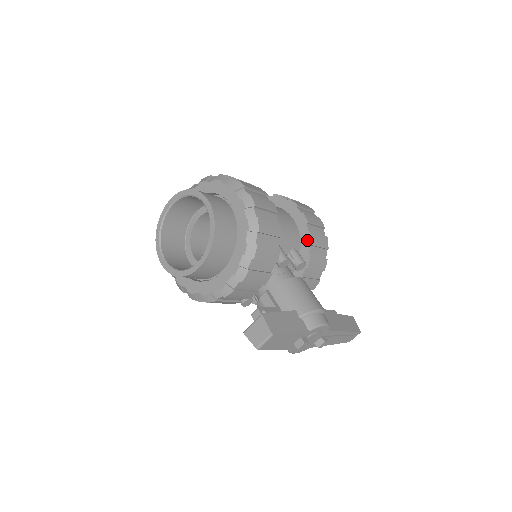
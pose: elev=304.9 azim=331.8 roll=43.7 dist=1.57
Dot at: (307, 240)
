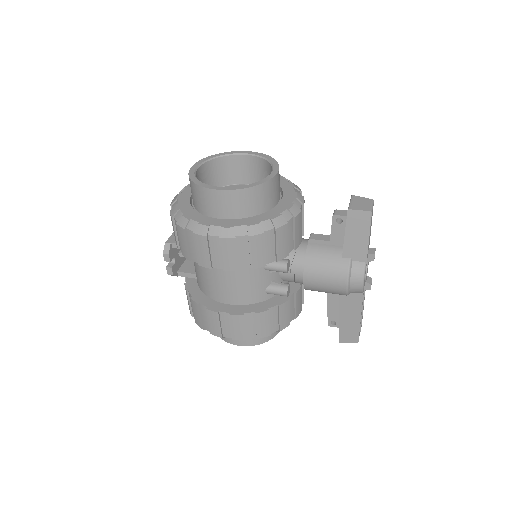
Dot at: occluded
